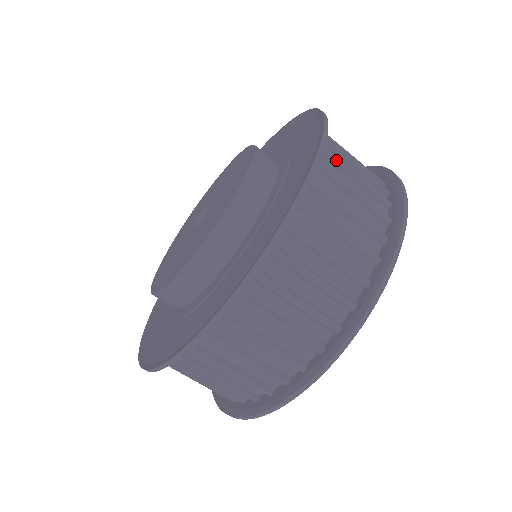
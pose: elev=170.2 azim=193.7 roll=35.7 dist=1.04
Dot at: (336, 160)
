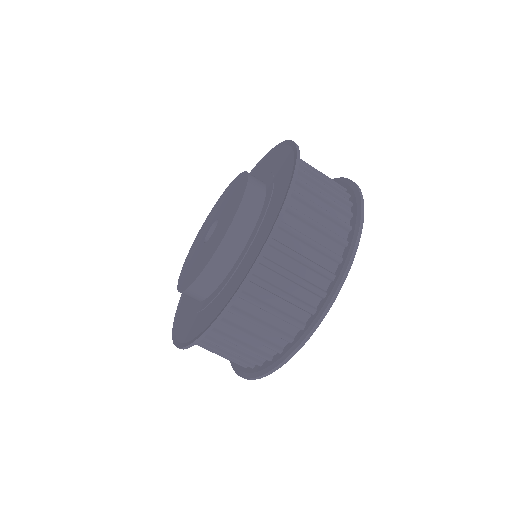
Dot at: (304, 200)
